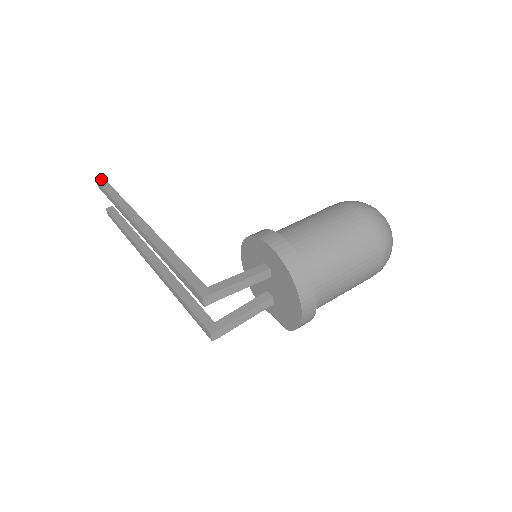
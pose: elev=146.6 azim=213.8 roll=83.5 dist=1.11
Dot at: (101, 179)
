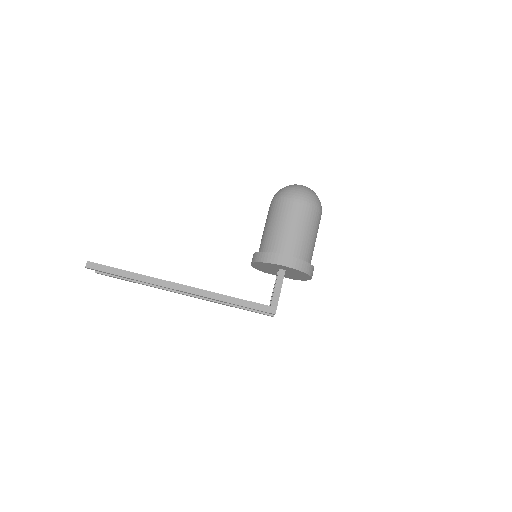
Dot at: (89, 264)
